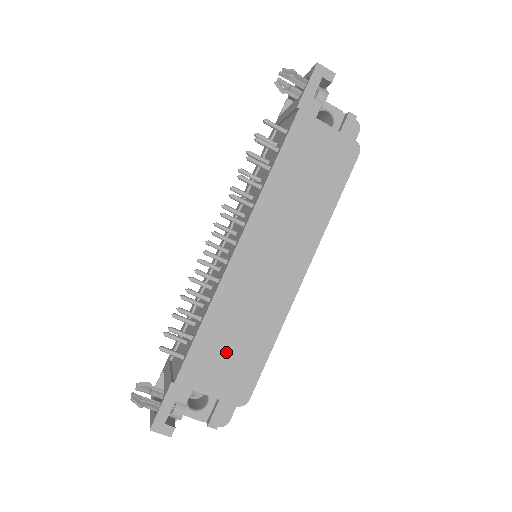
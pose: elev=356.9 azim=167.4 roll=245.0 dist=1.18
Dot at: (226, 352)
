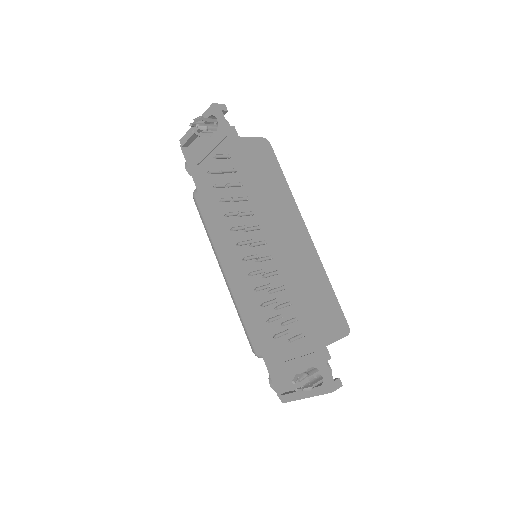
Dot at: (319, 308)
